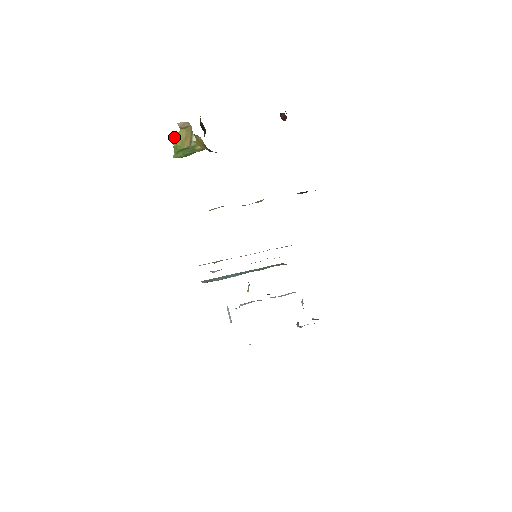
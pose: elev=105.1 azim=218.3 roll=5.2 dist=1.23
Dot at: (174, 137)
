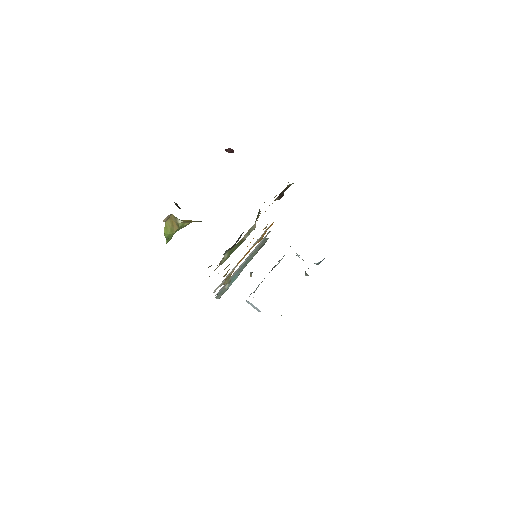
Dot at: occluded
